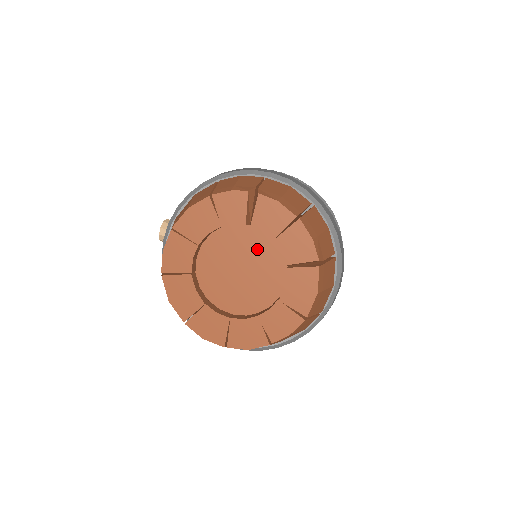
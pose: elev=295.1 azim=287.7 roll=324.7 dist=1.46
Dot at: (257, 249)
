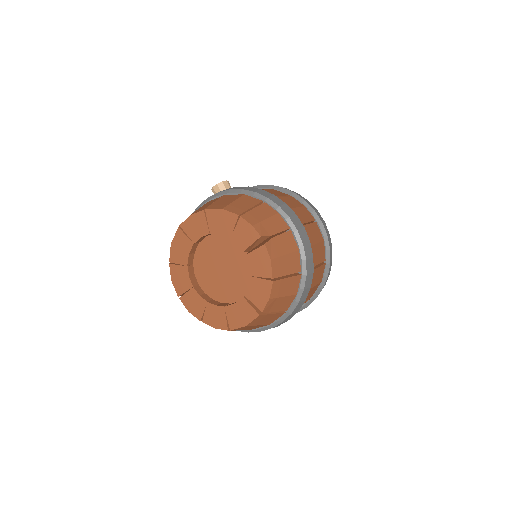
Dot at: (240, 268)
